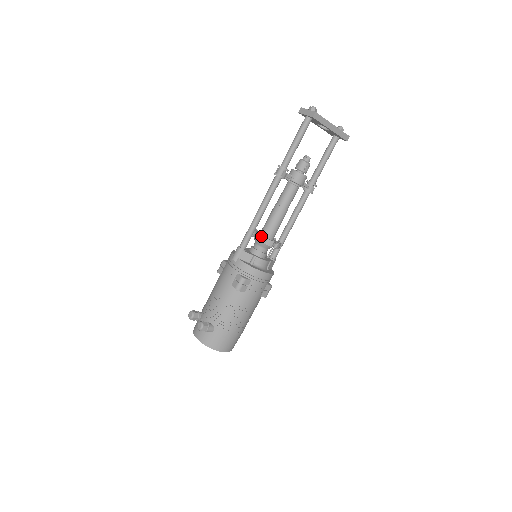
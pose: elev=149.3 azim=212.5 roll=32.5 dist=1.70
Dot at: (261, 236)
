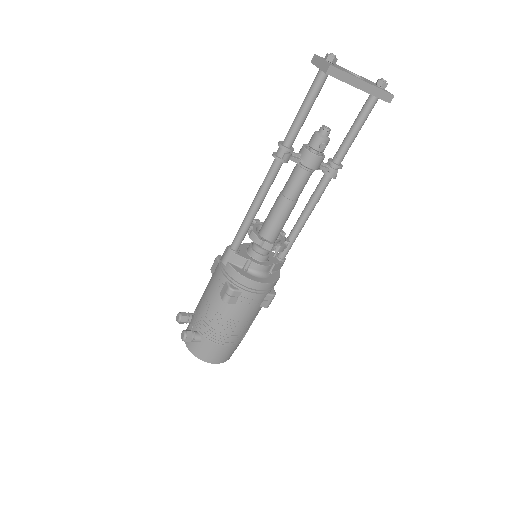
Dot at: (256, 236)
